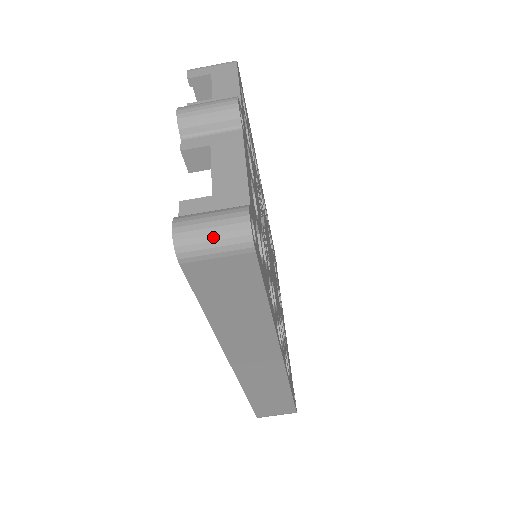
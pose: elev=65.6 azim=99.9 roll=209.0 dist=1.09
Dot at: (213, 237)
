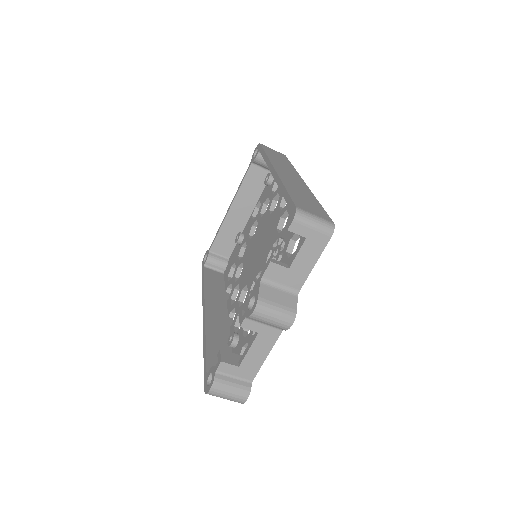
Dot at: occluded
